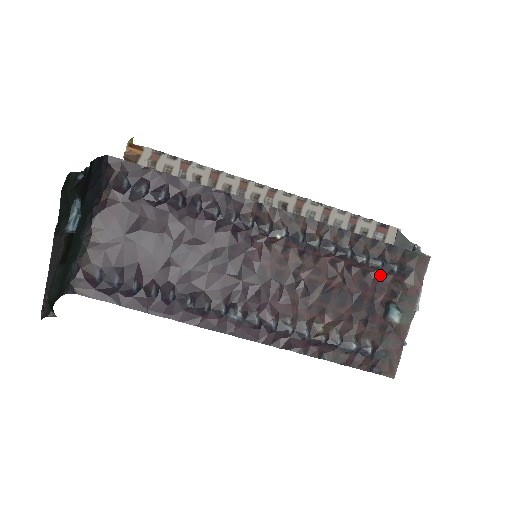
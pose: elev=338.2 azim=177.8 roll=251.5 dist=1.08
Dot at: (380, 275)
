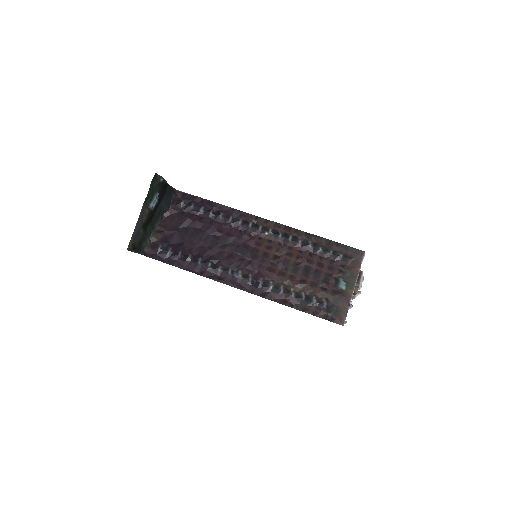
Dot at: (331, 260)
